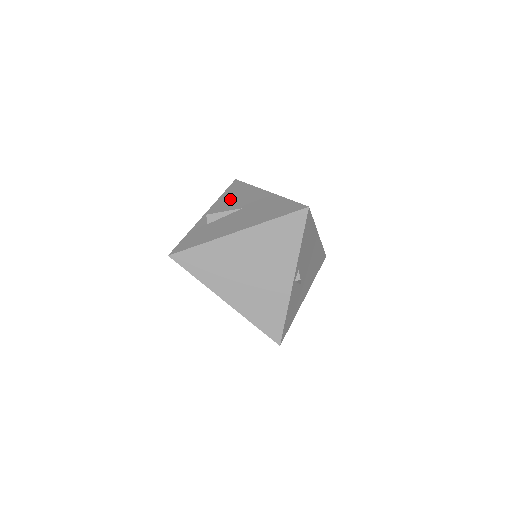
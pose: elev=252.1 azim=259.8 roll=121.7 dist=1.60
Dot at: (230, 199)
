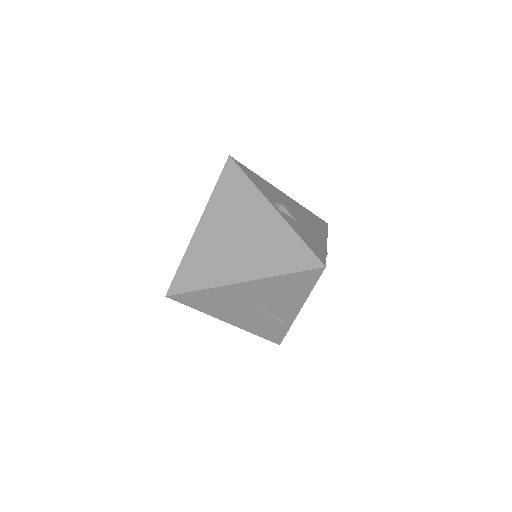
Dot at: occluded
